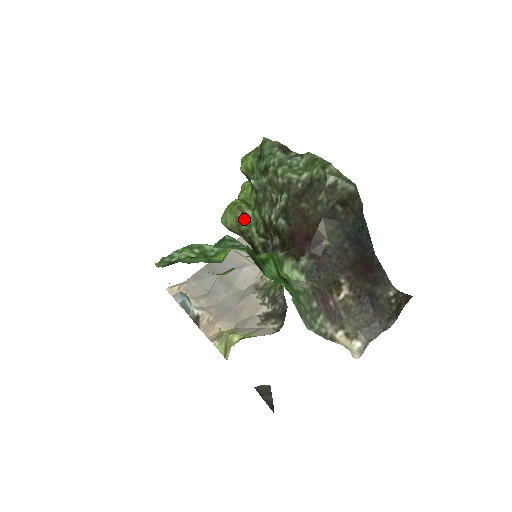
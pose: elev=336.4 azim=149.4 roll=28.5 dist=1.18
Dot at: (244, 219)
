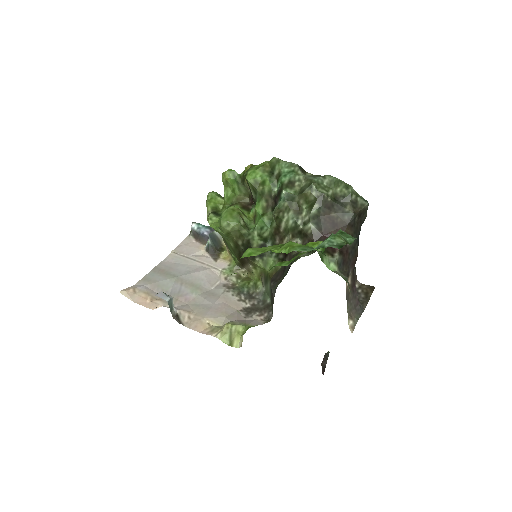
Dot at: (245, 224)
